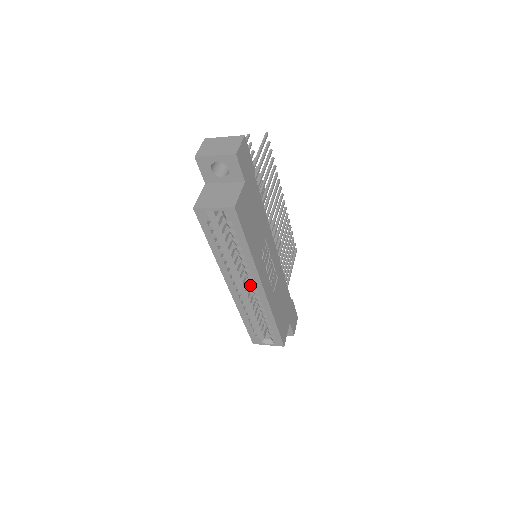
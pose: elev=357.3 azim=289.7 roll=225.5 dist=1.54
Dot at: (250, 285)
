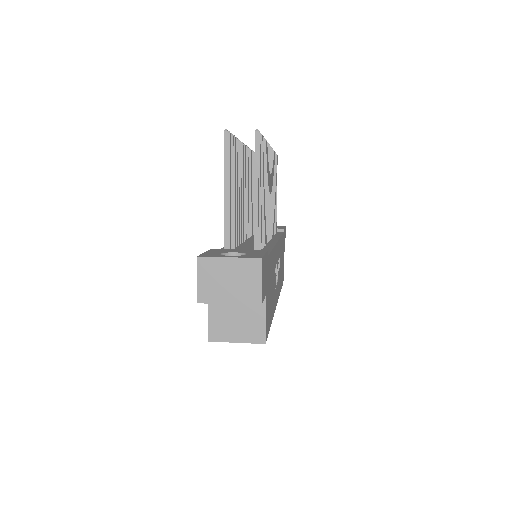
Dot at: occluded
